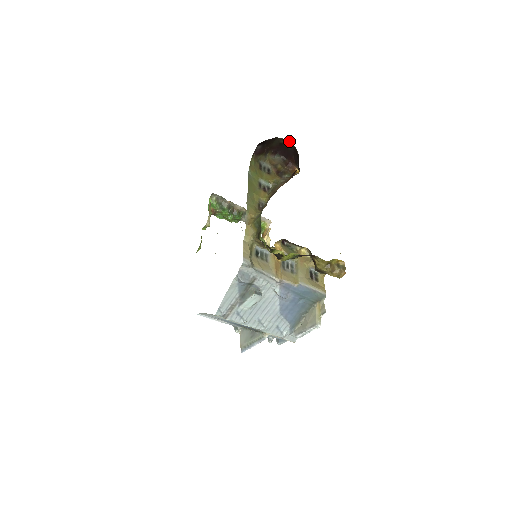
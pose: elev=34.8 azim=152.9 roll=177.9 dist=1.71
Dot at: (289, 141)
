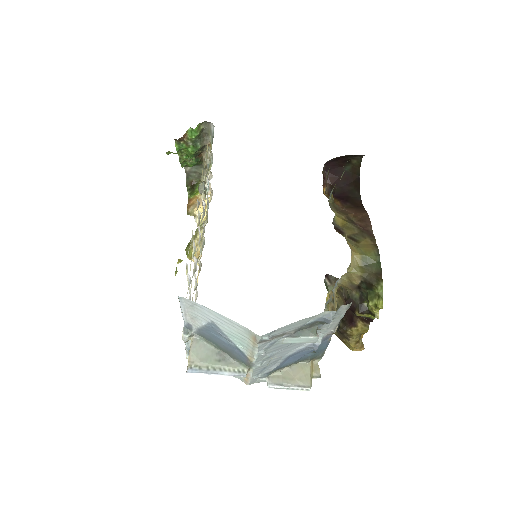
Dot at: occluded
